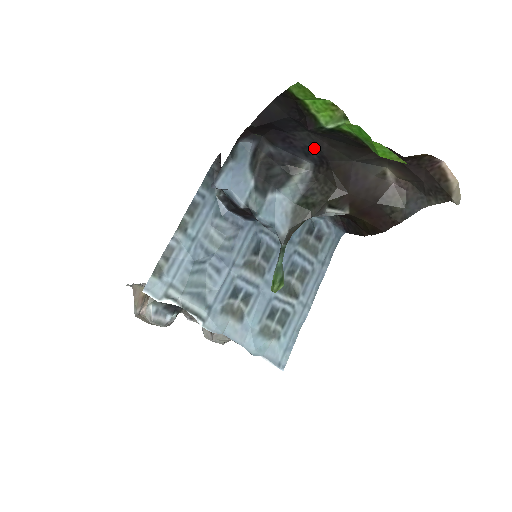
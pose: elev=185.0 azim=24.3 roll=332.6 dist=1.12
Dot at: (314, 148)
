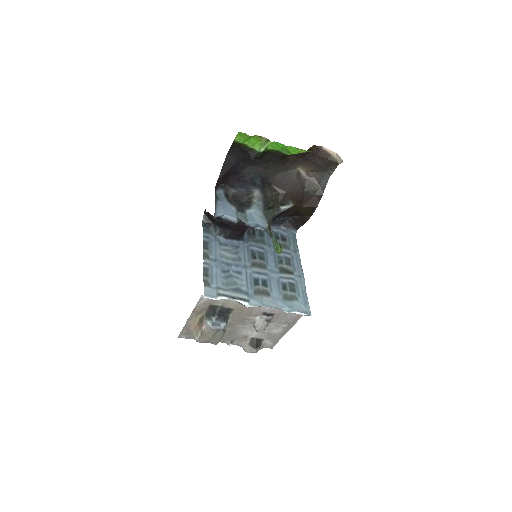
Dot at: (257, 176)
